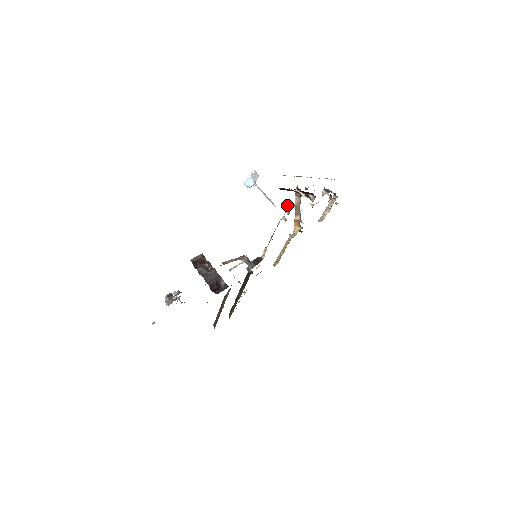
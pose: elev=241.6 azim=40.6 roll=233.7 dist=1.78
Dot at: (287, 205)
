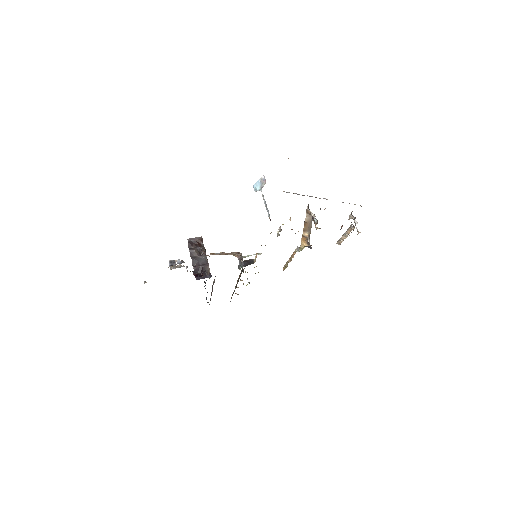
Dot at: (290, 220)
